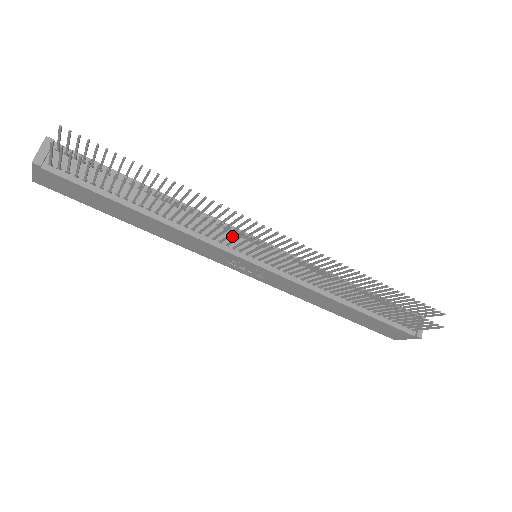
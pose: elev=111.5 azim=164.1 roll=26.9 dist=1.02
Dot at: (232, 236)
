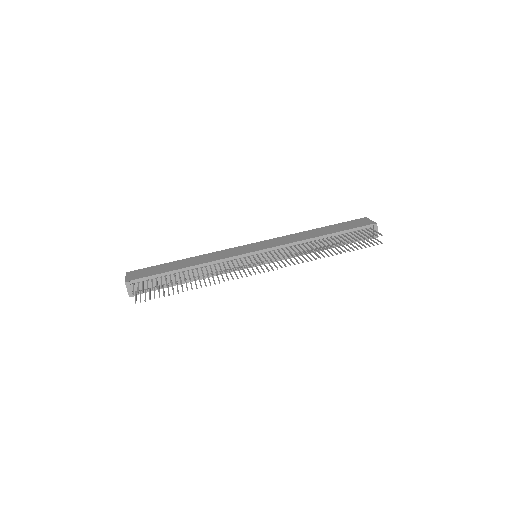
Dot at: occluded
